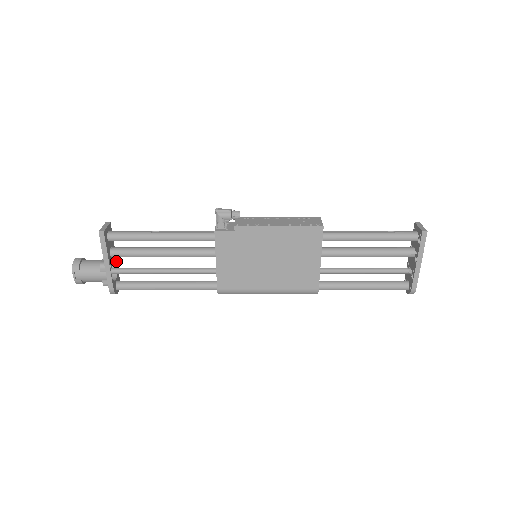
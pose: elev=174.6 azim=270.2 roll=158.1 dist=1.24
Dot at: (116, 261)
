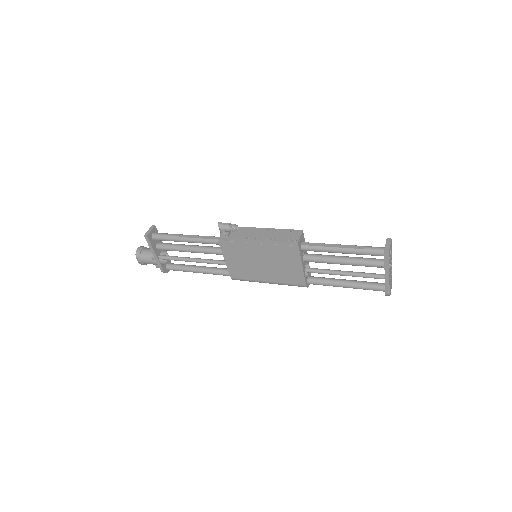
Dot at: occluded
